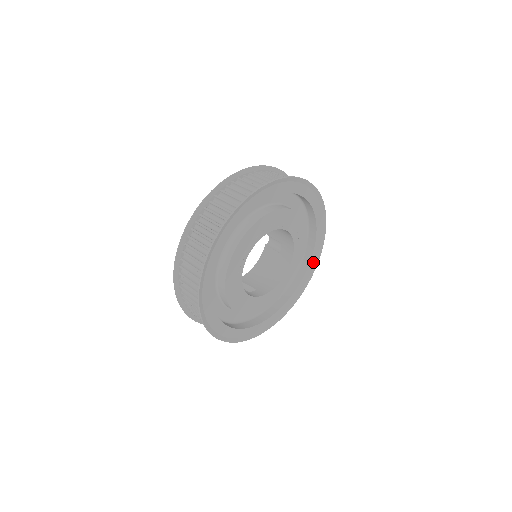
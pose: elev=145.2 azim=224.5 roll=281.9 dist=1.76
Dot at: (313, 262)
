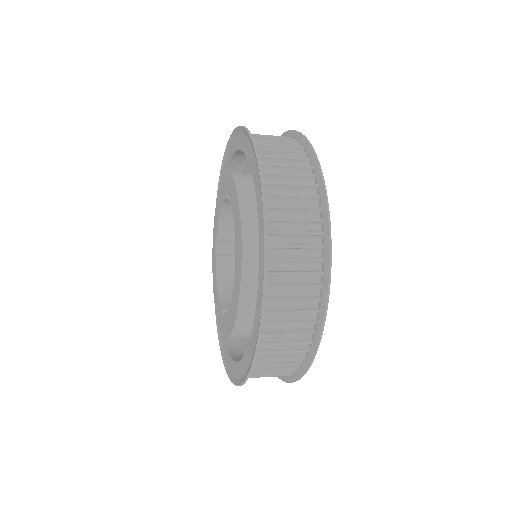
Dot at: occluded
